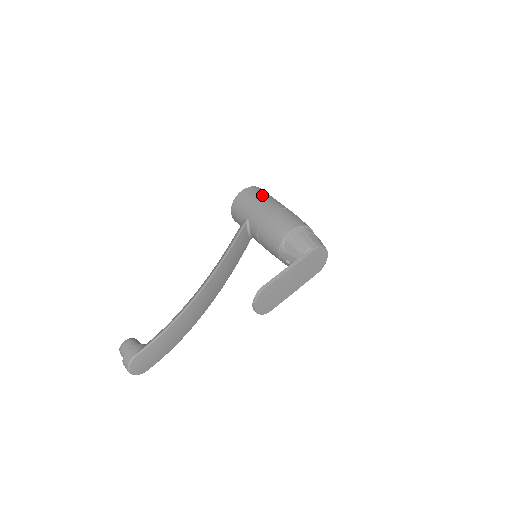
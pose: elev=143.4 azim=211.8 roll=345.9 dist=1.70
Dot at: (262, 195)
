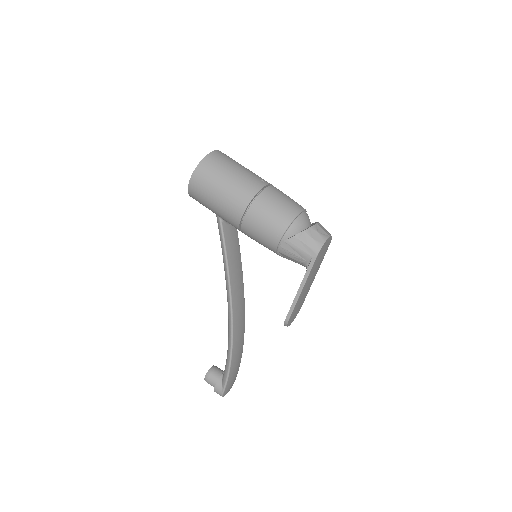
Dot at: (216, 185)
